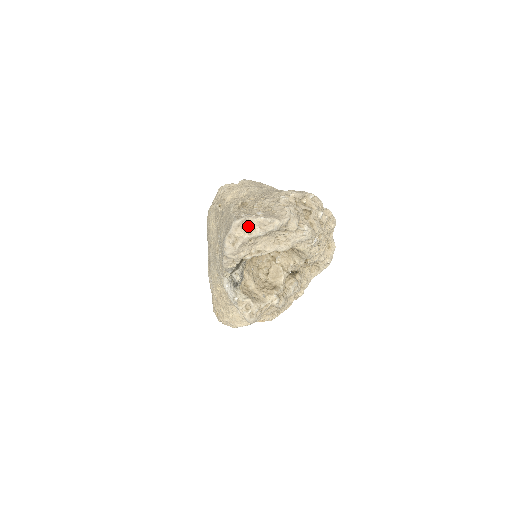
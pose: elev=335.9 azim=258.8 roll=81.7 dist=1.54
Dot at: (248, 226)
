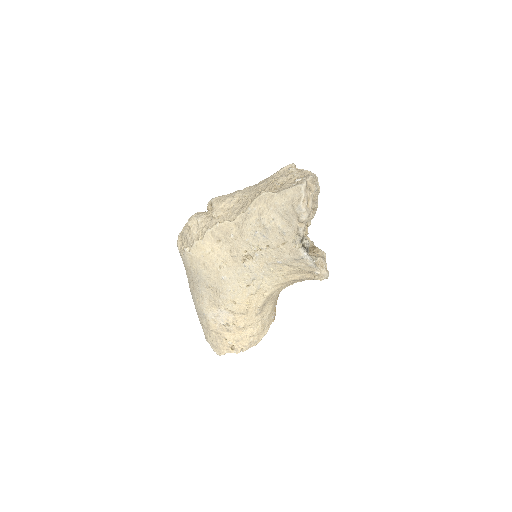
Dot at: (308, 186)
